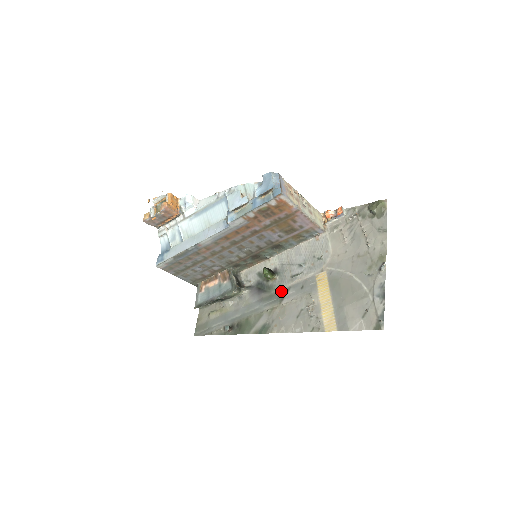
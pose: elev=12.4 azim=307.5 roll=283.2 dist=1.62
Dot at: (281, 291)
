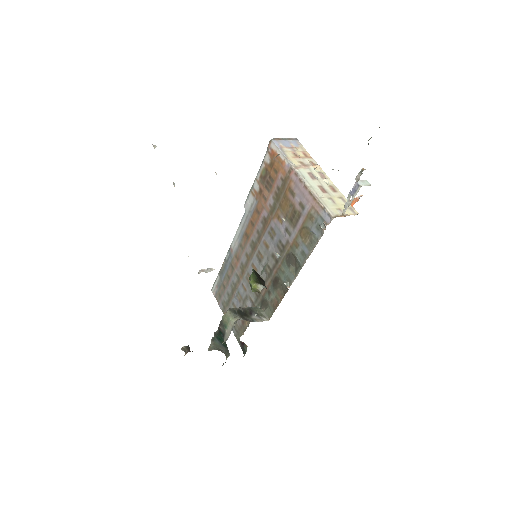
Dot at: occluded
